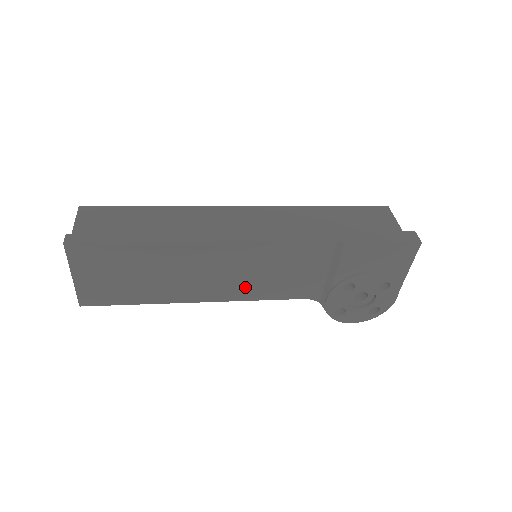
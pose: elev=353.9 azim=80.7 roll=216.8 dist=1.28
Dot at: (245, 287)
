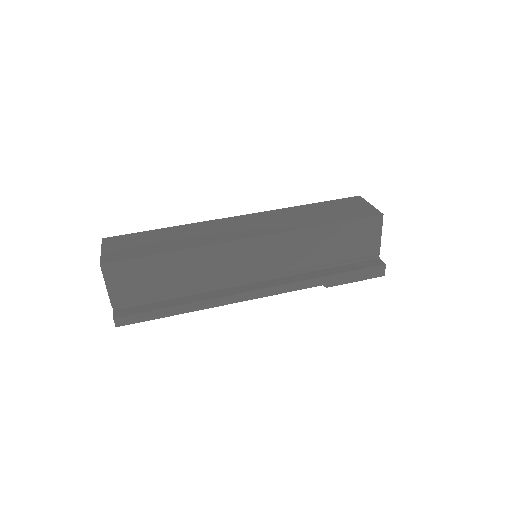
Dot at: occluded
